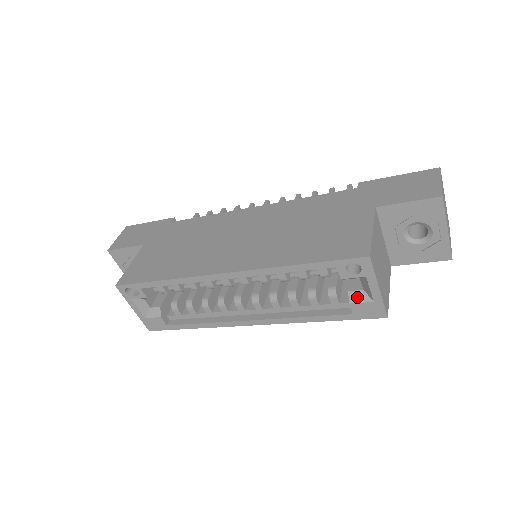
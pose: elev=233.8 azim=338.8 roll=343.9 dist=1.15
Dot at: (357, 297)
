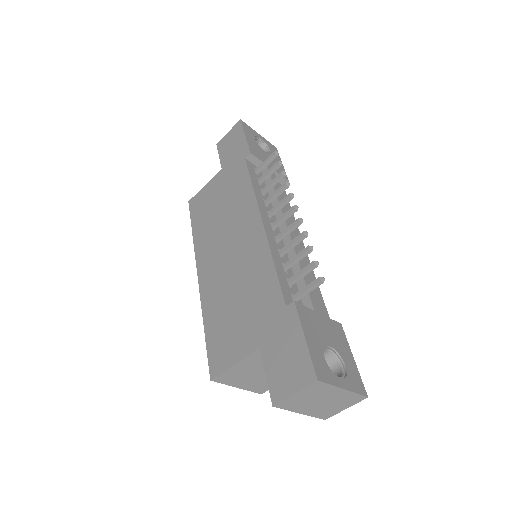
Dot at: occluded
